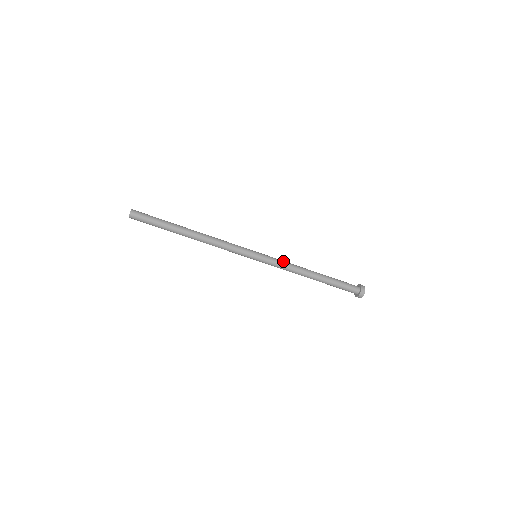
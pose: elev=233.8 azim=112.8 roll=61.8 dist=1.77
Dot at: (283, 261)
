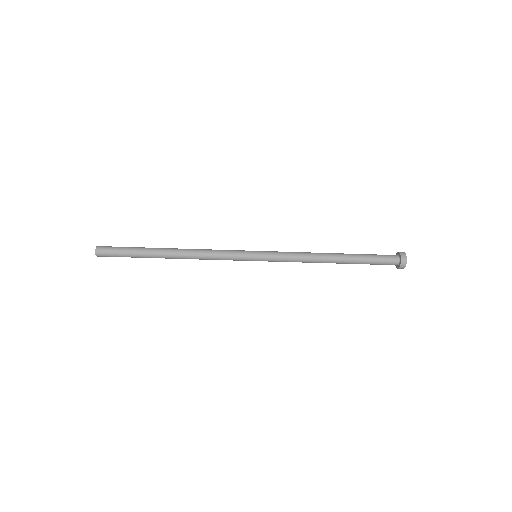
Dot at: (291, 253)
